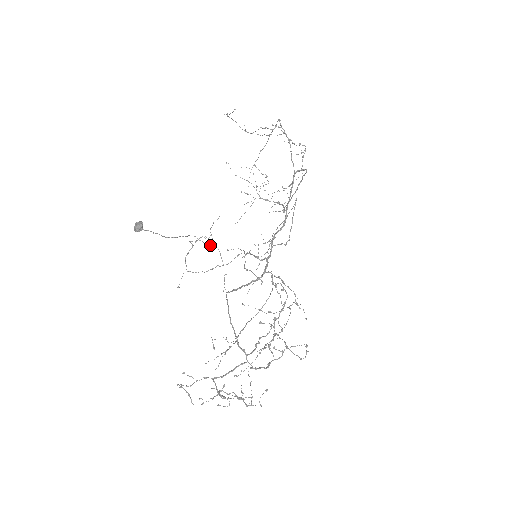
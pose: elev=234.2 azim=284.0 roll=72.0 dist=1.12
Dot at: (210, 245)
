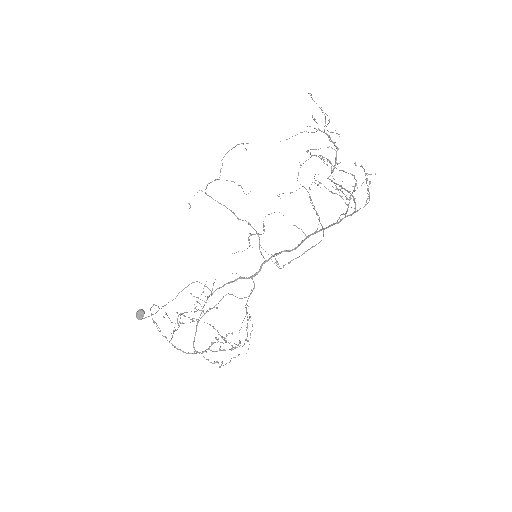
Dot at: occluded
